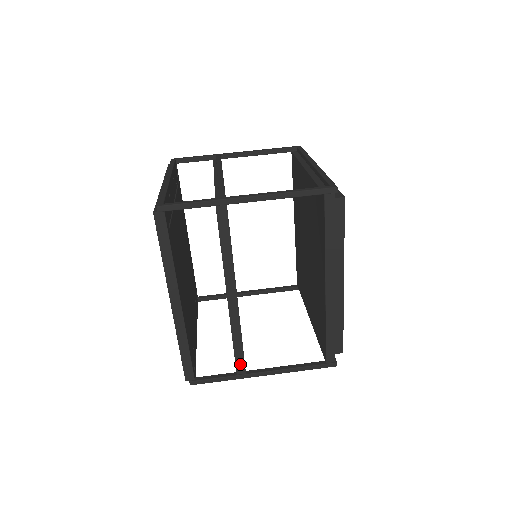
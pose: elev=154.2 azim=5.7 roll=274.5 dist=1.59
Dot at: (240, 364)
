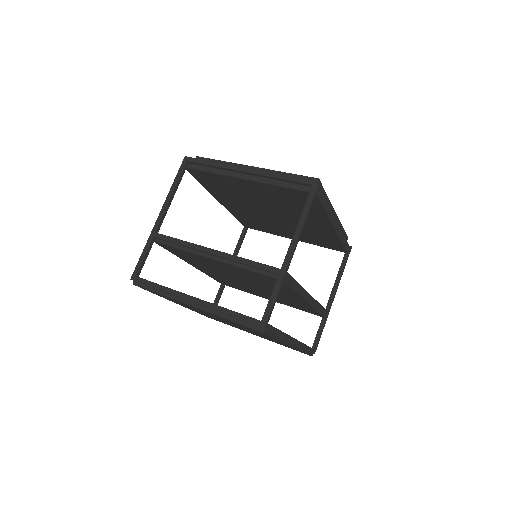
Dot at: (324, 313)
